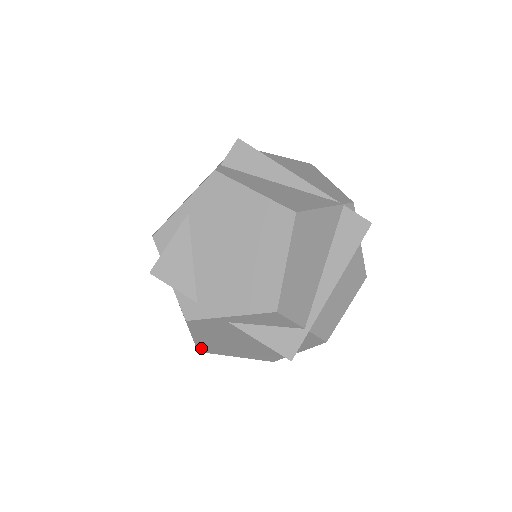
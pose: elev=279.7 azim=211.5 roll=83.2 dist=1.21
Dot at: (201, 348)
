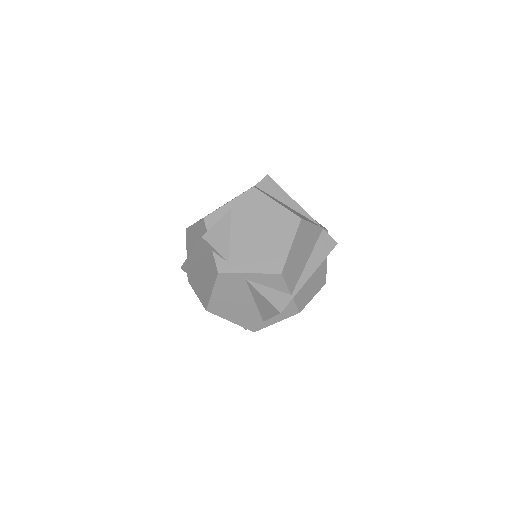
Dot at: (211, 306)
